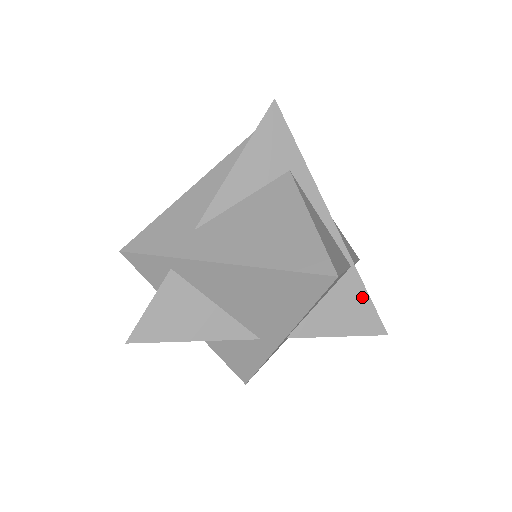
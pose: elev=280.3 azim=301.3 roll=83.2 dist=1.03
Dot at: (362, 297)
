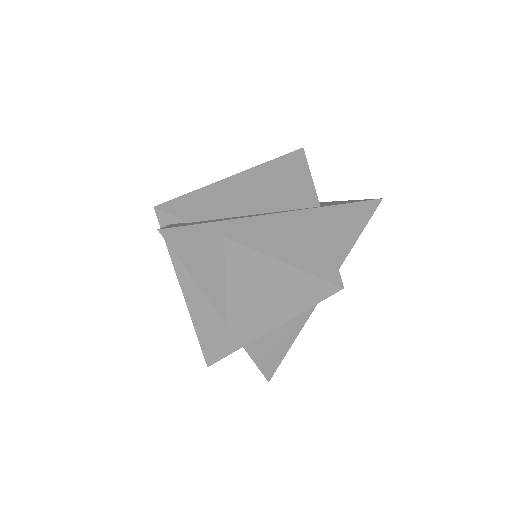
Dot at: (346, 210)
